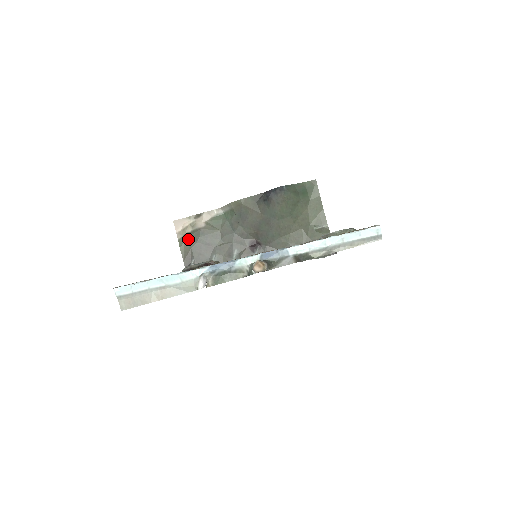
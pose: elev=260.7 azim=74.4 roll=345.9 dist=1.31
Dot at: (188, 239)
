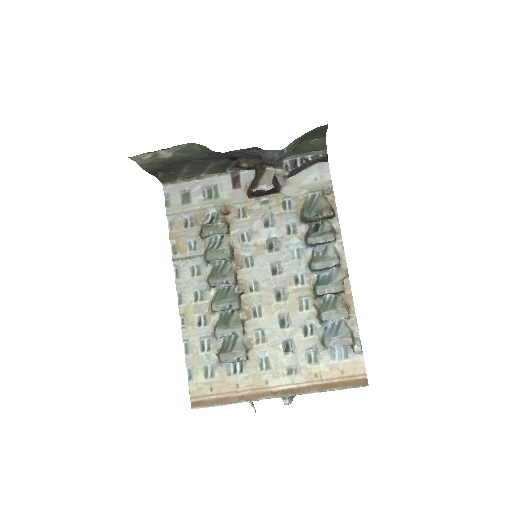
Dot at: (153, 165)
